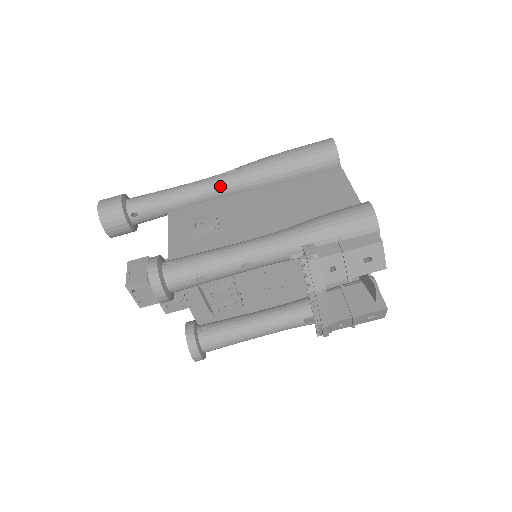
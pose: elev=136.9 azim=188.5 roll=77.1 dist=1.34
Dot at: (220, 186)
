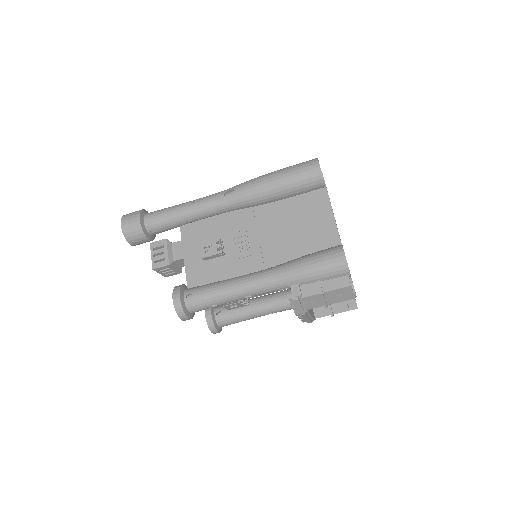
Dot at: (222, 207)
